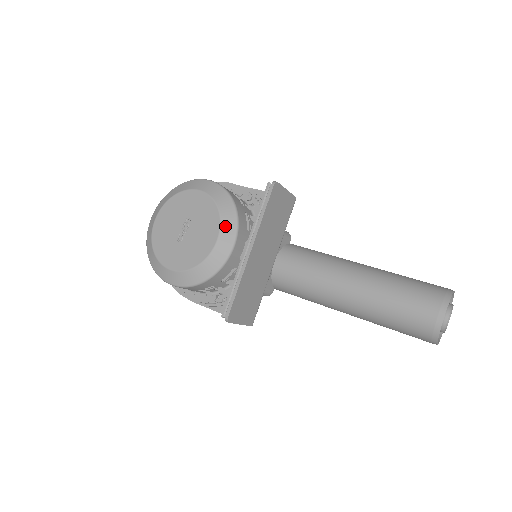
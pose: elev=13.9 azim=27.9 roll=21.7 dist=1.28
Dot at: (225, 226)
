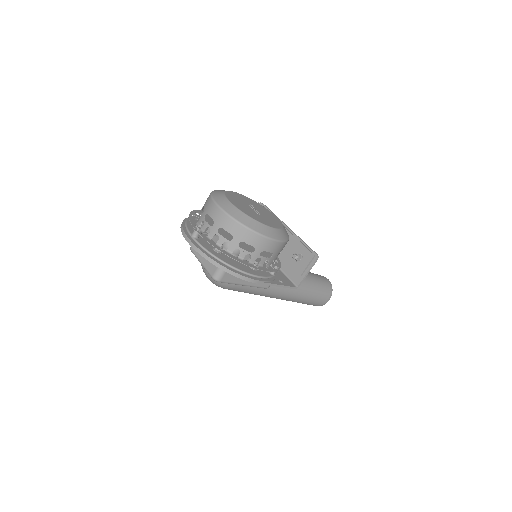
Dot at: occluded
